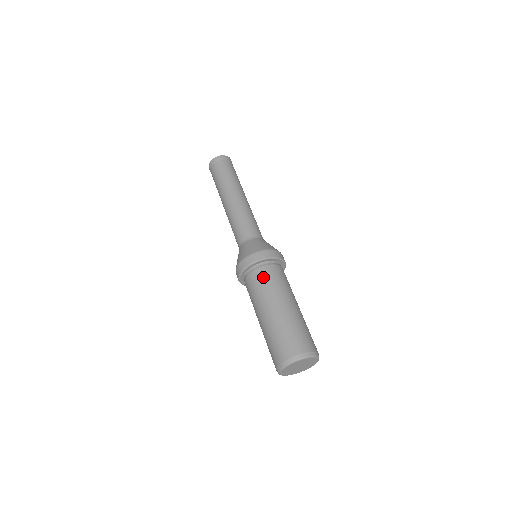
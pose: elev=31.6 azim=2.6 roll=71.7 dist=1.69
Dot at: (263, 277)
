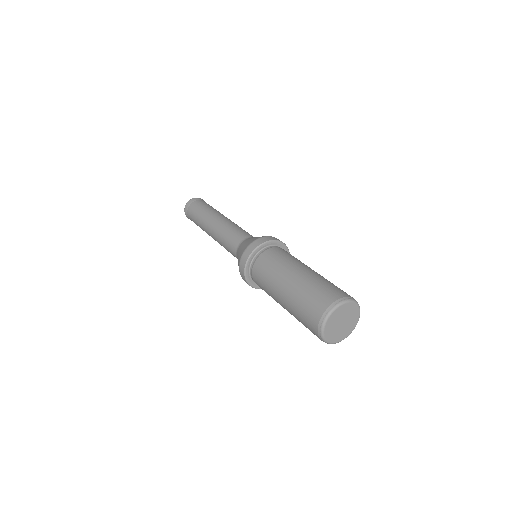
Dot at: (258, 281)
